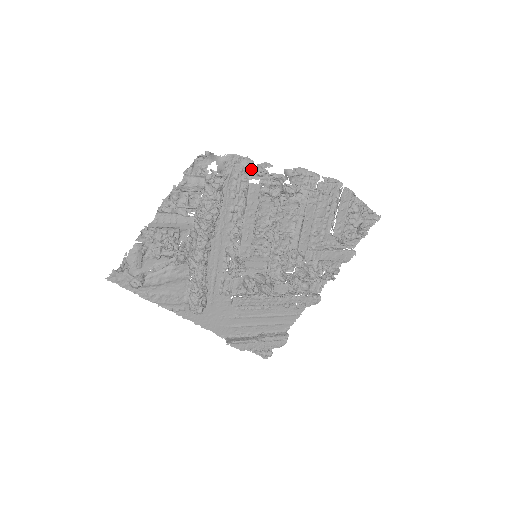
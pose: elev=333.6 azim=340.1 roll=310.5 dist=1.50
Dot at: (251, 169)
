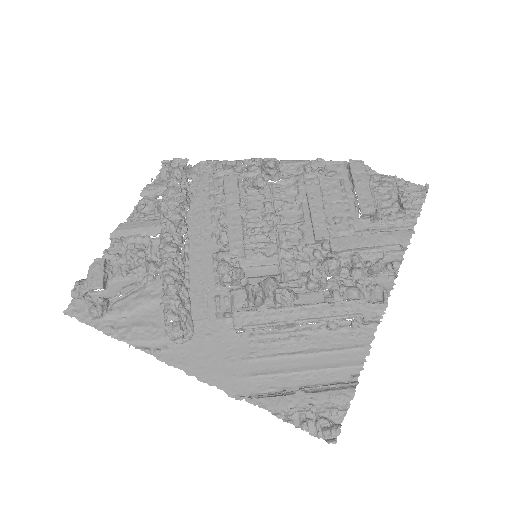
Dot at: (222, 163)
